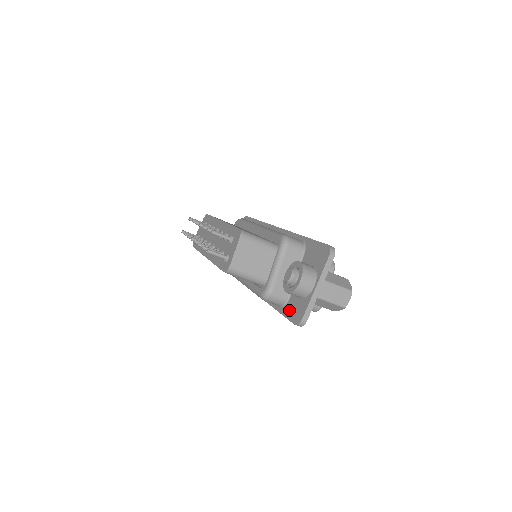
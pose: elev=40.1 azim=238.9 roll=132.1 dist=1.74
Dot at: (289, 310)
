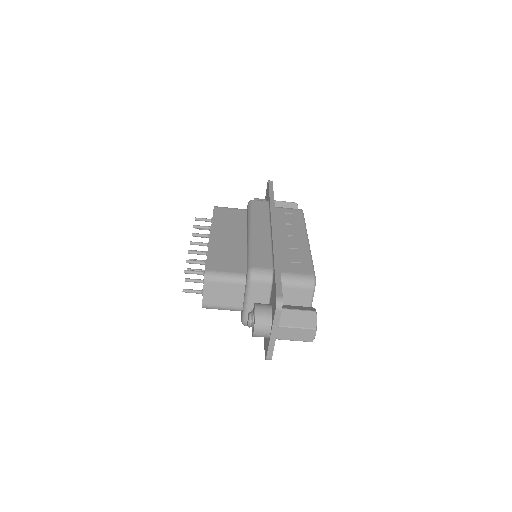
Dot at: (265, 338)
